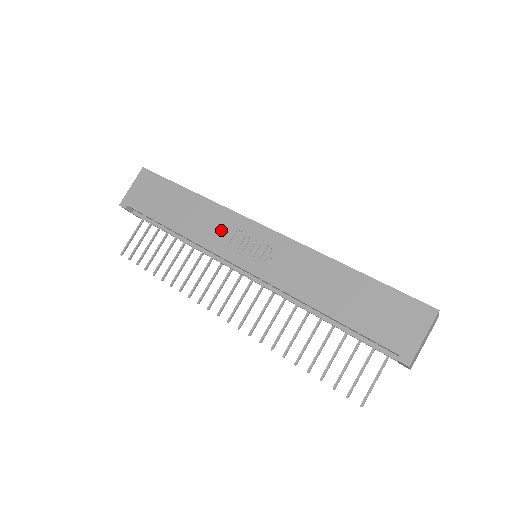
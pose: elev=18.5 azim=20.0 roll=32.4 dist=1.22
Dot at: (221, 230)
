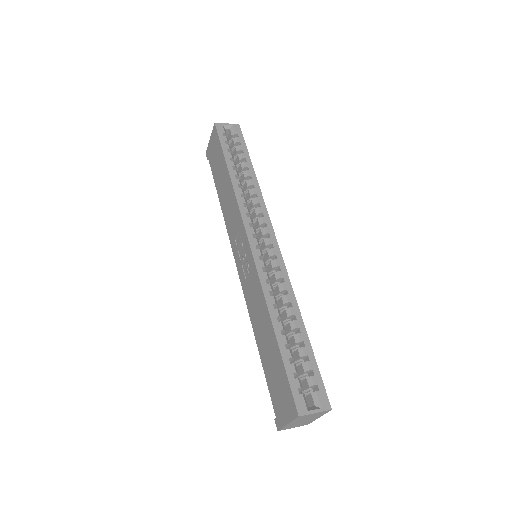
Dot at: (234, 224)
